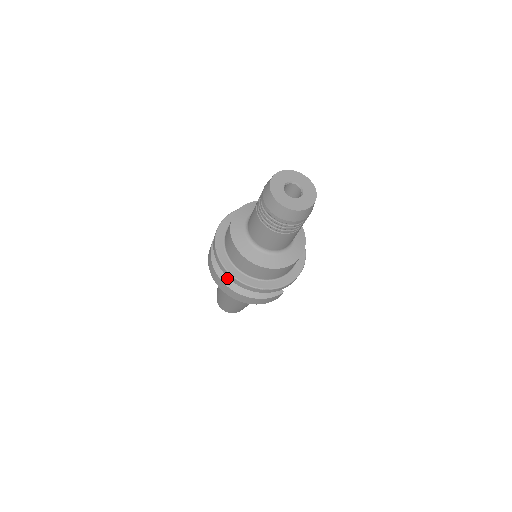
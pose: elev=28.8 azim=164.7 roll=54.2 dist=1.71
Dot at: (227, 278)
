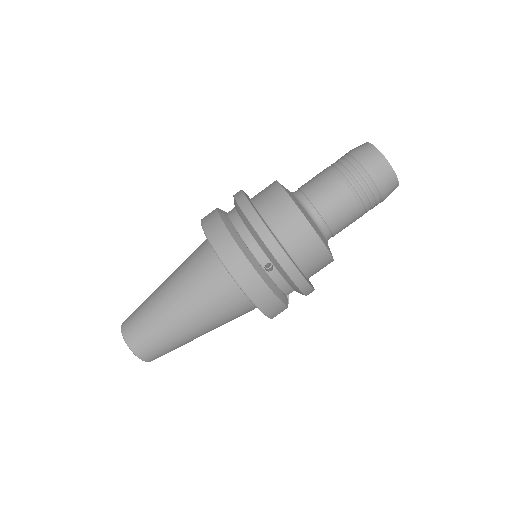
Dot at: (245, 247)
